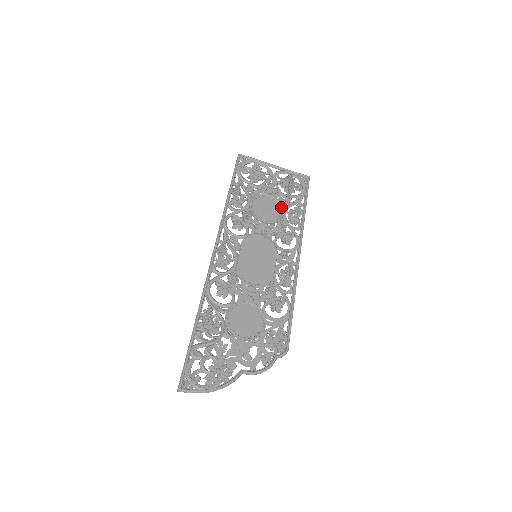
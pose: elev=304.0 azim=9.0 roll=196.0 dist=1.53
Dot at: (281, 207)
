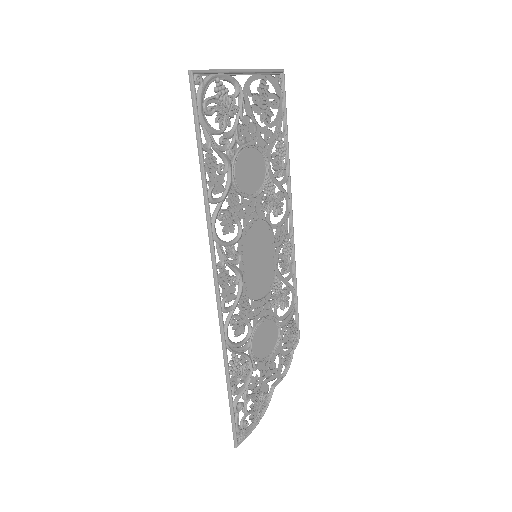
Dot at: (265, 157)
